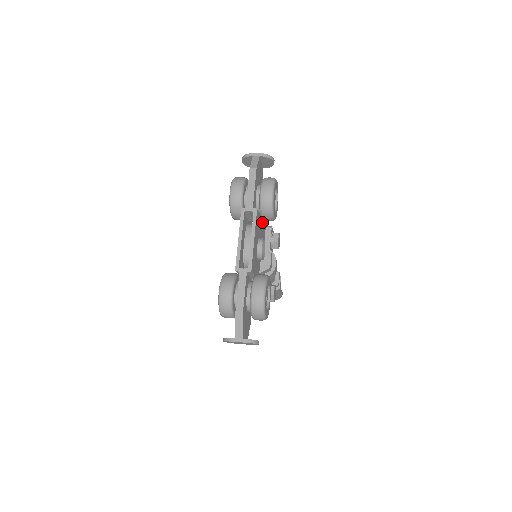
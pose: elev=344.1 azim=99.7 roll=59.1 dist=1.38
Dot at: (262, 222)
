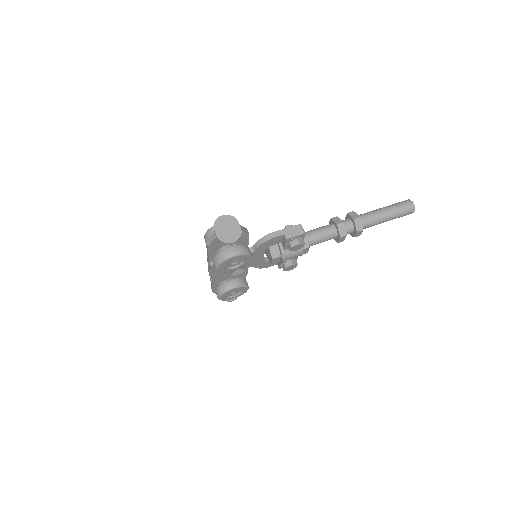
Dot at: occluded
